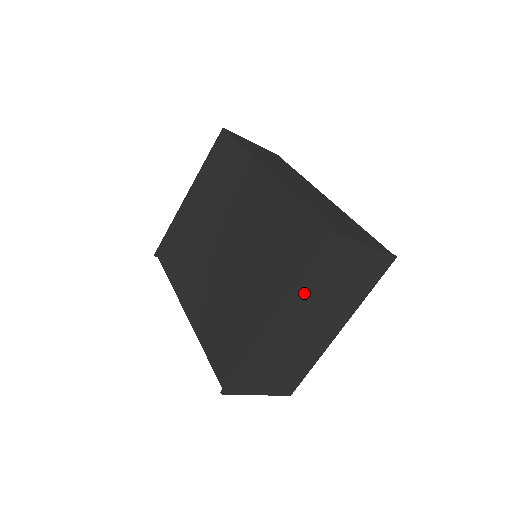
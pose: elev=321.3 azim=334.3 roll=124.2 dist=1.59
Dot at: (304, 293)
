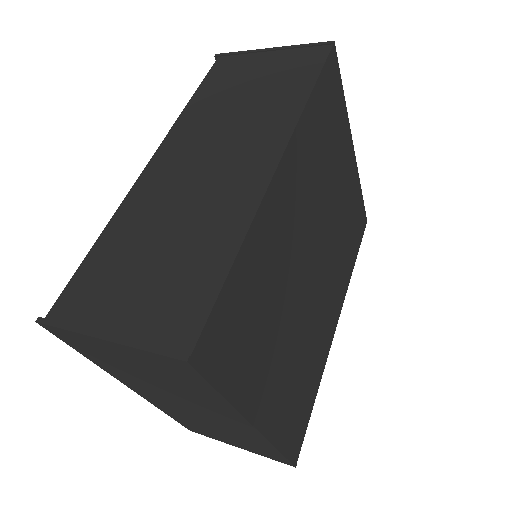
Dot at: (121, 374)
